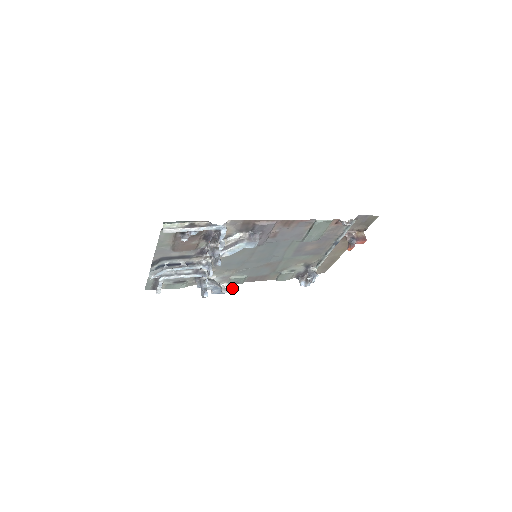
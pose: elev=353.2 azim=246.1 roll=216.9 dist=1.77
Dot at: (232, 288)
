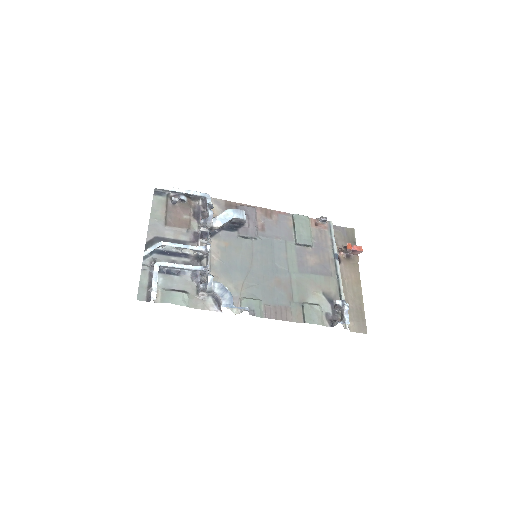
Dot at: occluded
